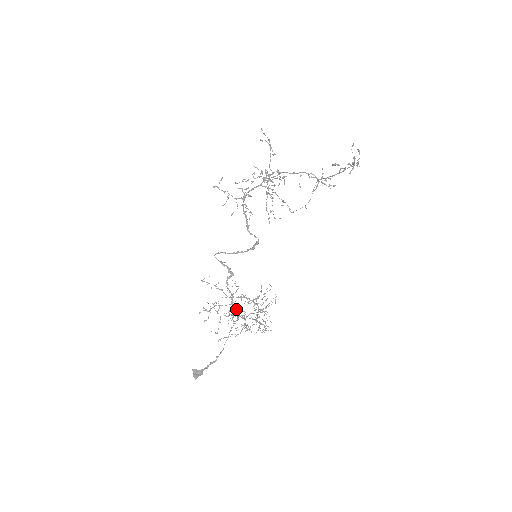
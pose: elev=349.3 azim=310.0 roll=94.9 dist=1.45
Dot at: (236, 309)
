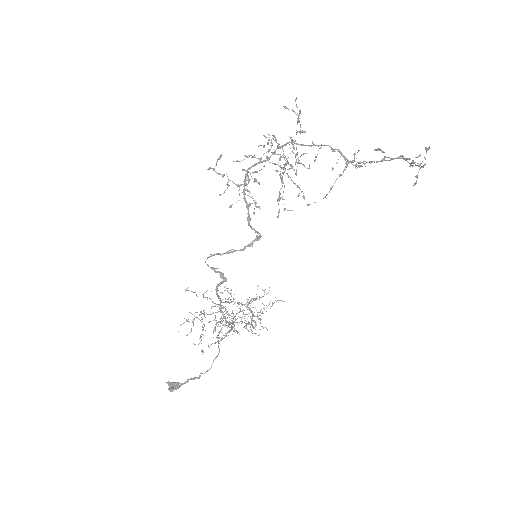
Dot at: occluded
